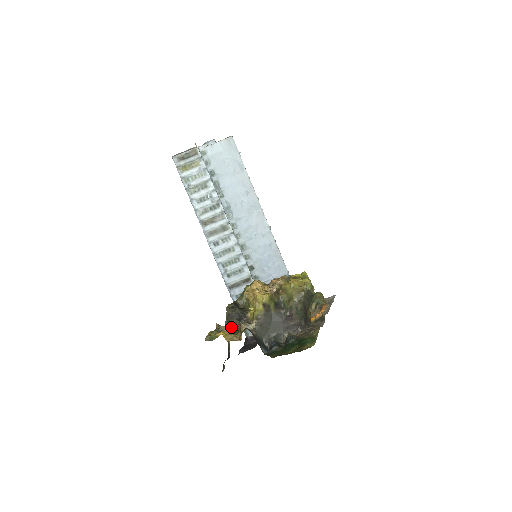
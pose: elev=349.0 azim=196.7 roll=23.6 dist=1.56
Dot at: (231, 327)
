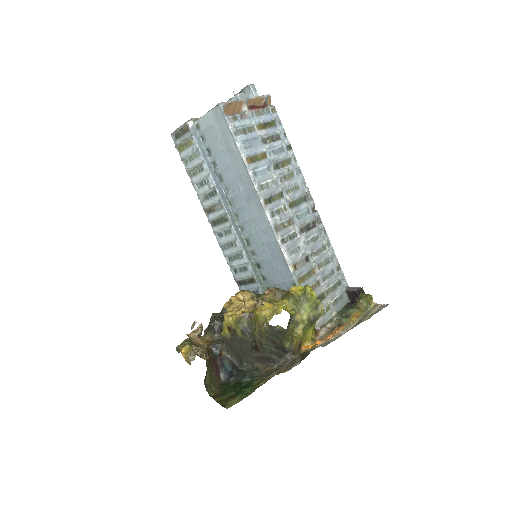
Dot at: (201, 341)
